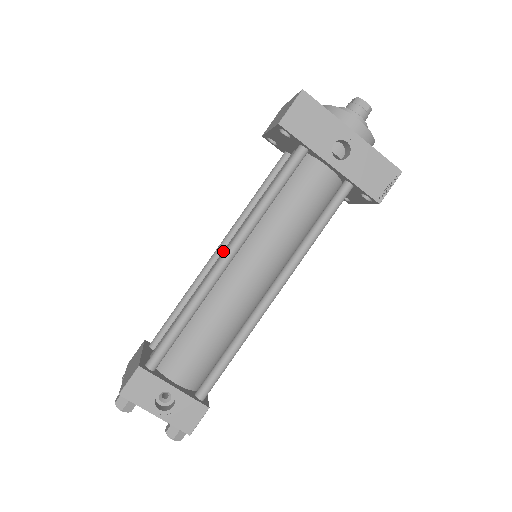
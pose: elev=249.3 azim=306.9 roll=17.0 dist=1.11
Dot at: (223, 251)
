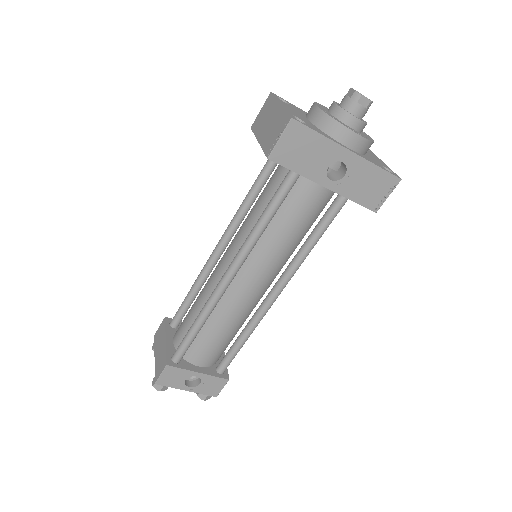
Dot at: (224, 258)
